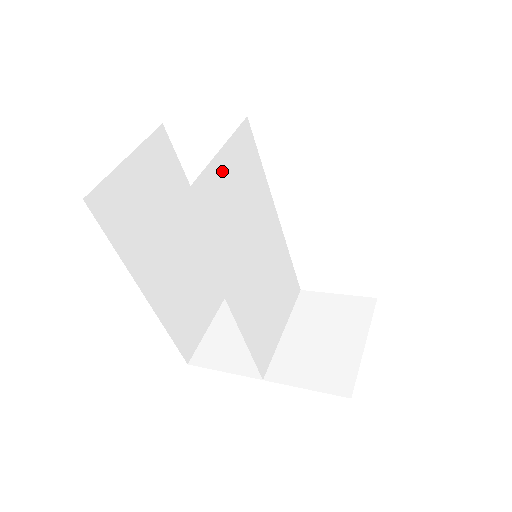
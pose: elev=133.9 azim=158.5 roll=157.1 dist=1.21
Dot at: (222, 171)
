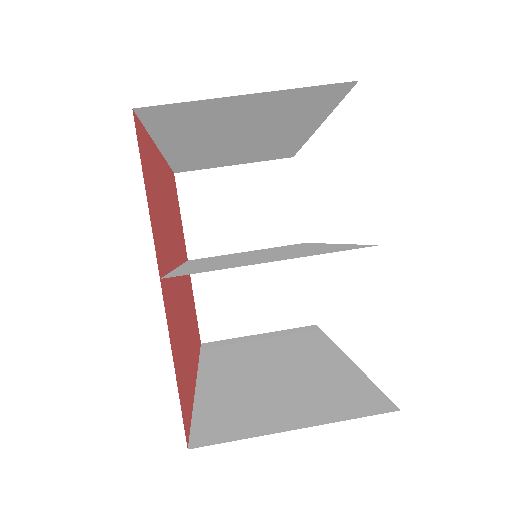
Dot at: (266, 260)
